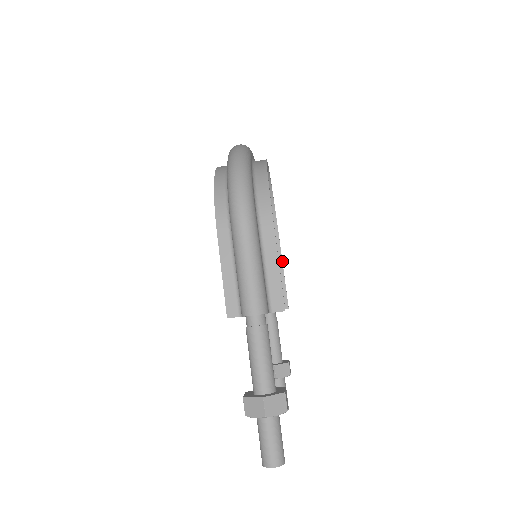
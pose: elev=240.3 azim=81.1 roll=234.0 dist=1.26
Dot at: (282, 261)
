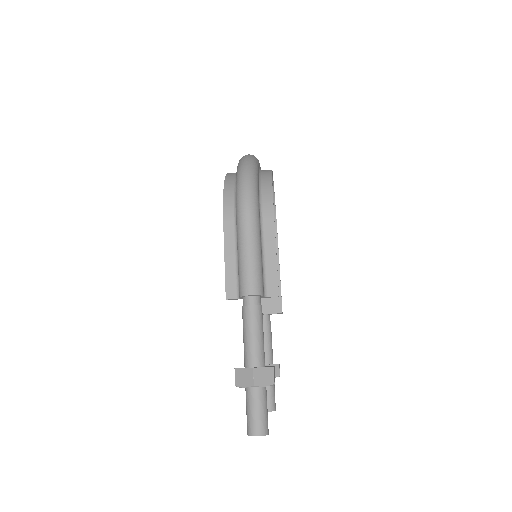
Dot at: (279, 269)
